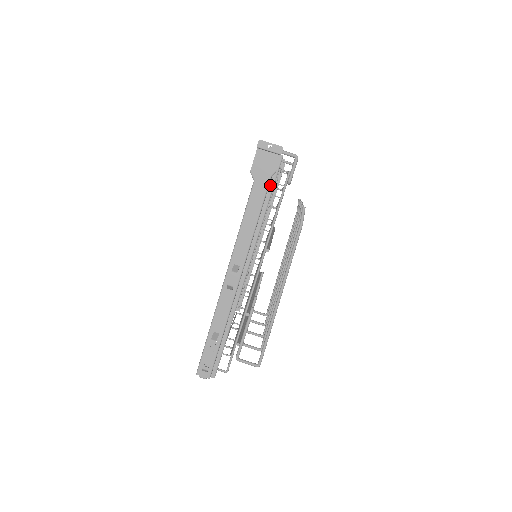
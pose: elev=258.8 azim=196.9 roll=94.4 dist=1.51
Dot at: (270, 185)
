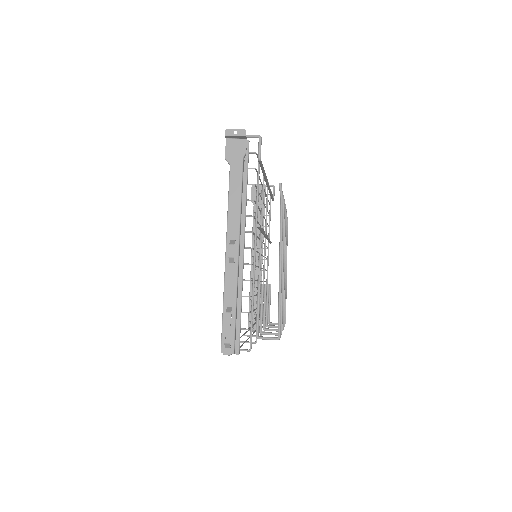
Dot at: (245, 166)
